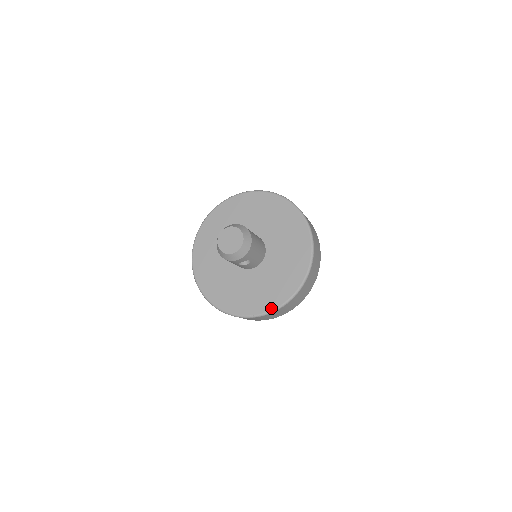
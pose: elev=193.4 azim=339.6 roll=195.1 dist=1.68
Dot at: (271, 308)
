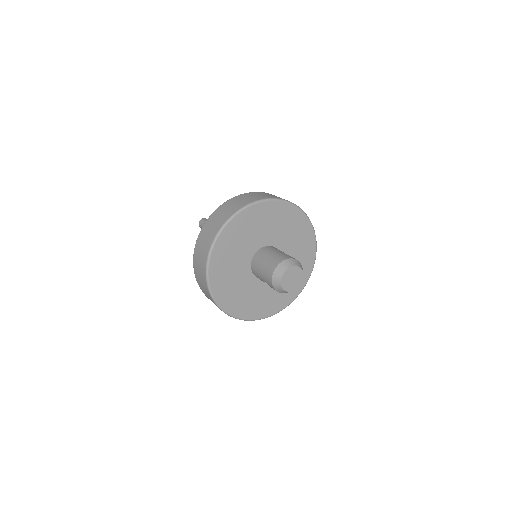
Dot at: (237, 315)
